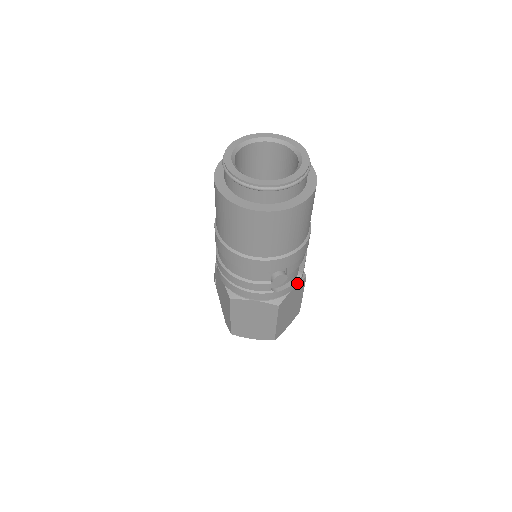
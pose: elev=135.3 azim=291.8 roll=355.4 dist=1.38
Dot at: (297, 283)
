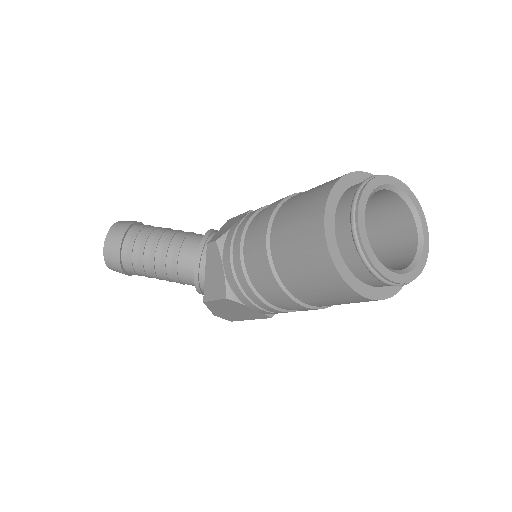
Dot at: occluded
